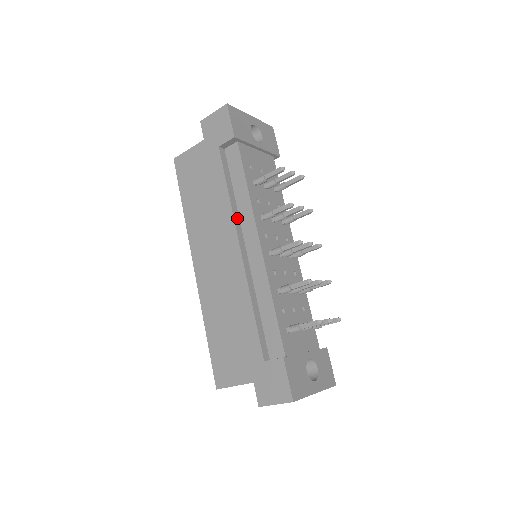
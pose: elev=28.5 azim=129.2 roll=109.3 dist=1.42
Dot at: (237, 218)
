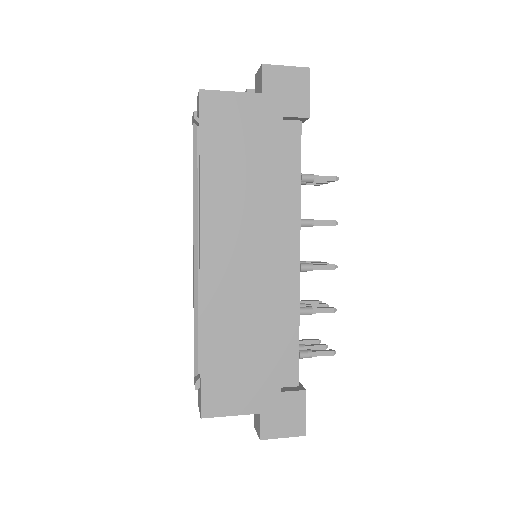
Dot at: (280, 217)
